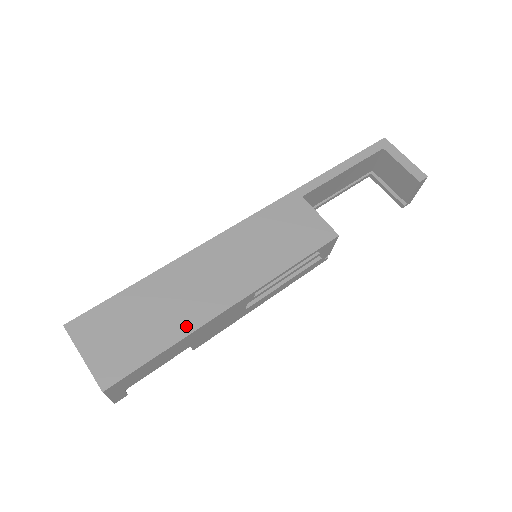
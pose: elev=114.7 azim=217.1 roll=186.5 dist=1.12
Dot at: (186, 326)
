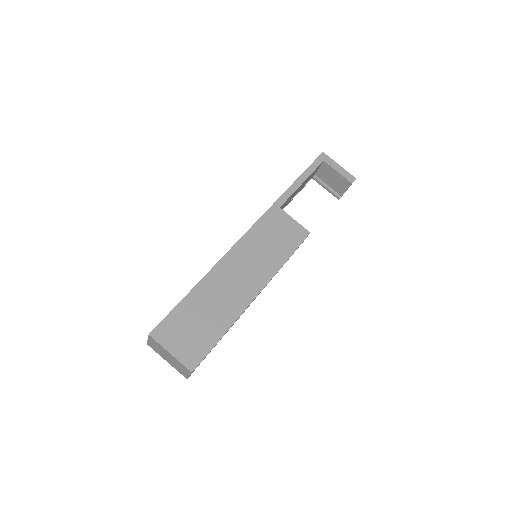
Dot at: (231, 317)
